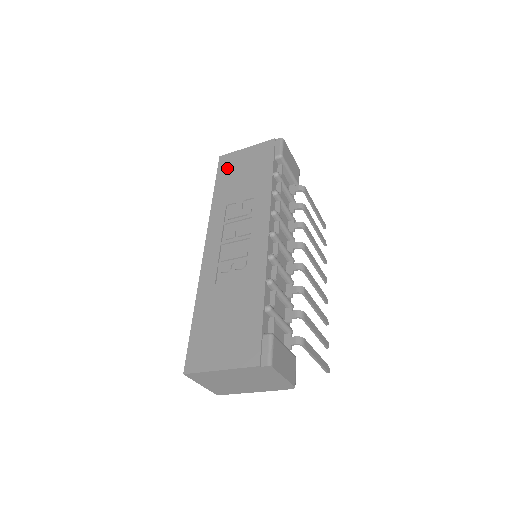
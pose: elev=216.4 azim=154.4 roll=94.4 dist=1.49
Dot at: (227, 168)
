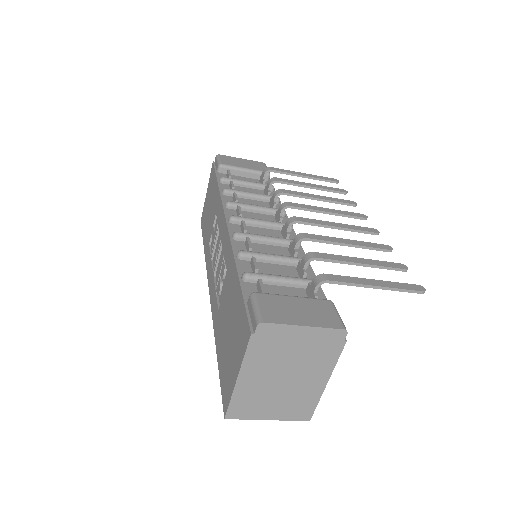
Dot at: (204, 221)
